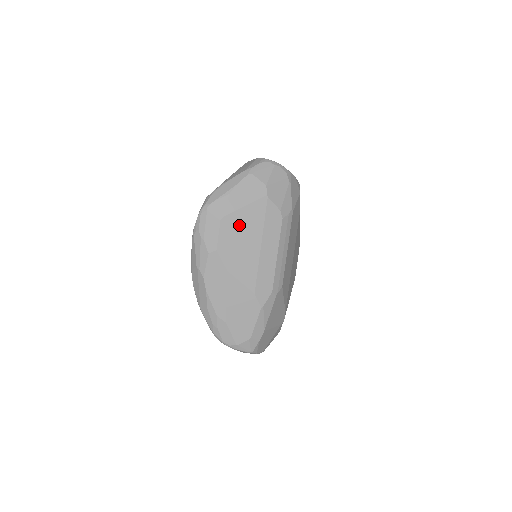
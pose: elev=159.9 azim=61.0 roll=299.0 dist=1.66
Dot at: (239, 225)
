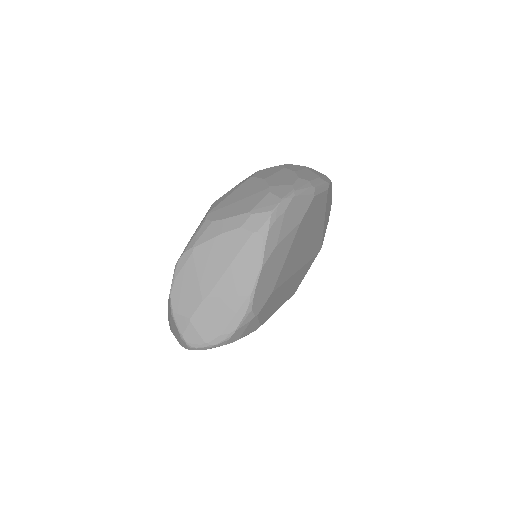
Dot at: occluded
